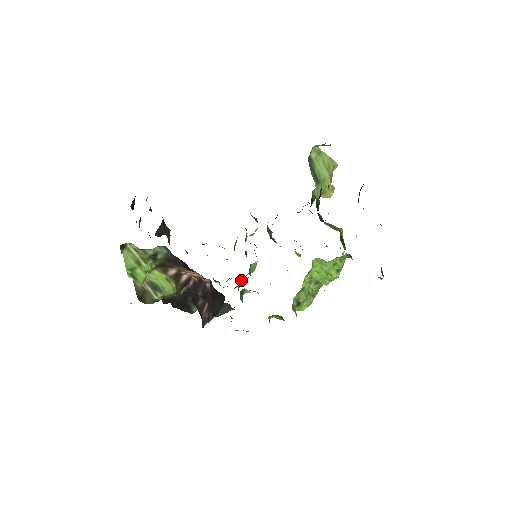
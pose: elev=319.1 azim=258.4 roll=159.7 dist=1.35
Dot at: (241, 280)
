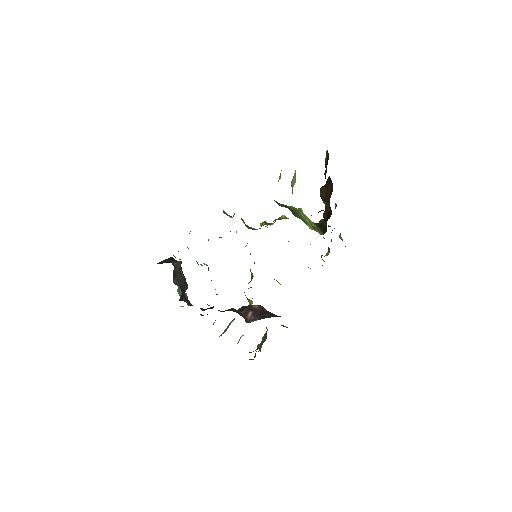
Dot at: occluded
